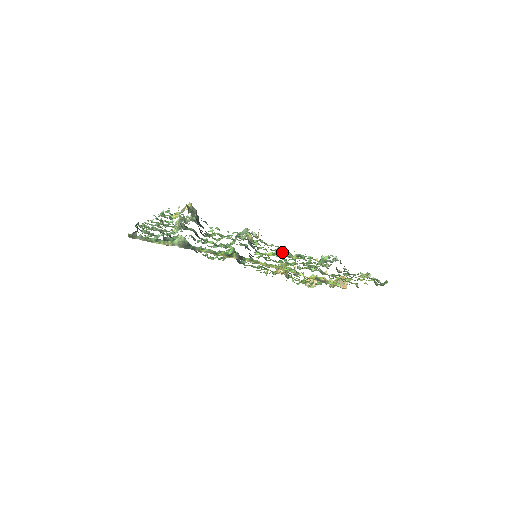
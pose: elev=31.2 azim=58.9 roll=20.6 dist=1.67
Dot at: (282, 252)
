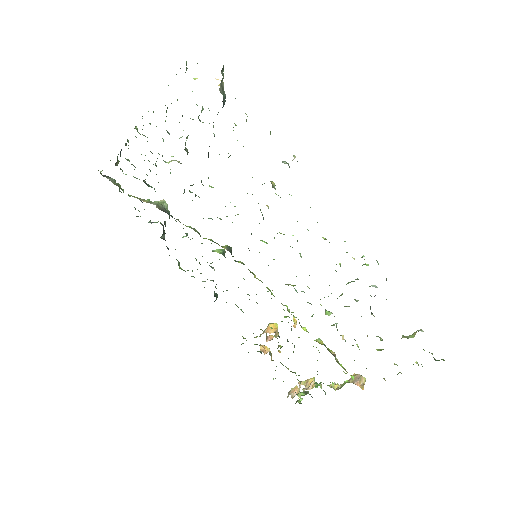
Dot at: occluded
